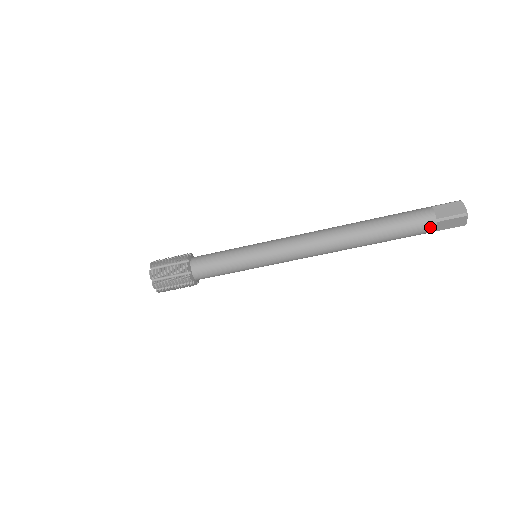
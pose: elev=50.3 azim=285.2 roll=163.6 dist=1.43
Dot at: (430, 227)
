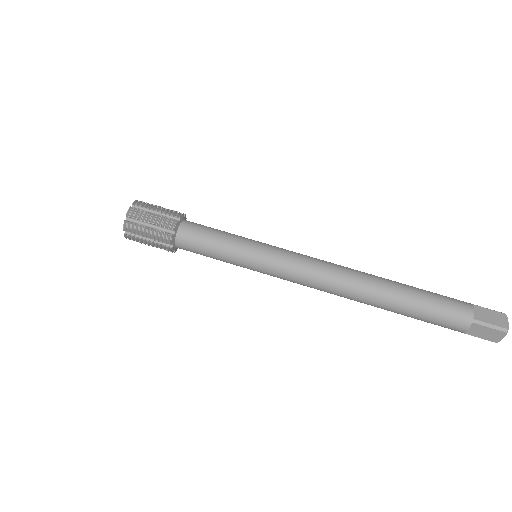
Dot at: (465, 304)
